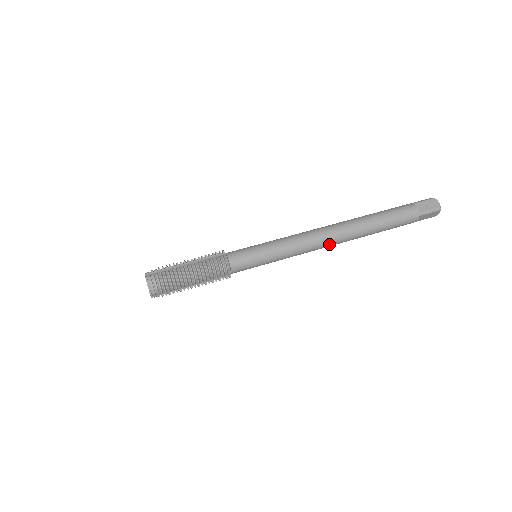
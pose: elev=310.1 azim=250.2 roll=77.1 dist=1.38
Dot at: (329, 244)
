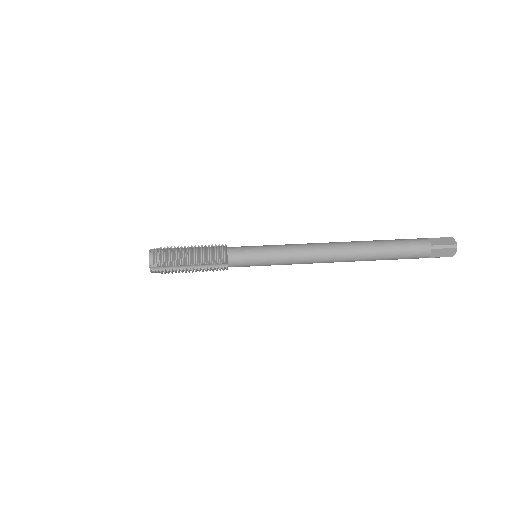
Dot at: (330, 257)
